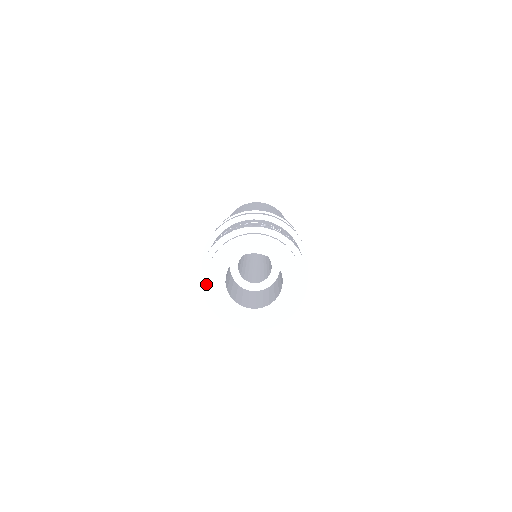
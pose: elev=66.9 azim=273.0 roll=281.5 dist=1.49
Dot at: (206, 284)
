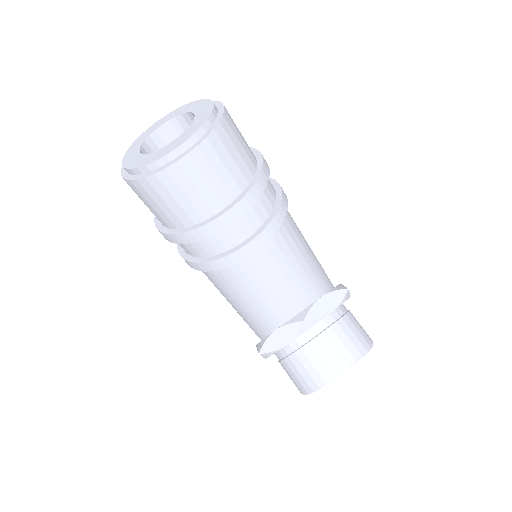
Dot at: (126, 172)
